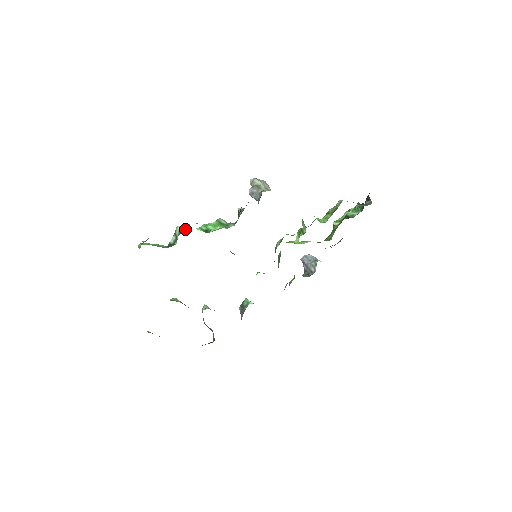
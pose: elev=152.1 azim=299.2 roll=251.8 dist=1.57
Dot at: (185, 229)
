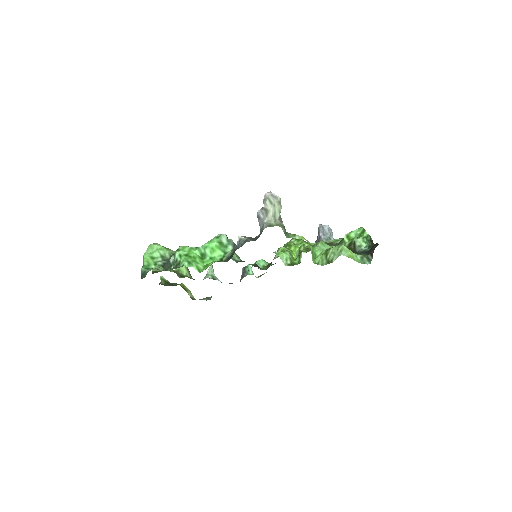
Dot at: (180, 264)
